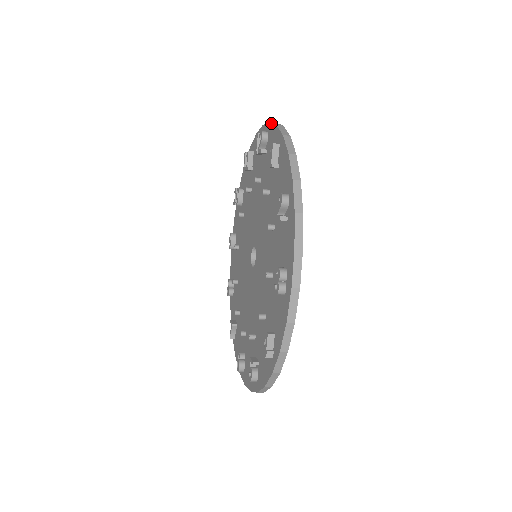
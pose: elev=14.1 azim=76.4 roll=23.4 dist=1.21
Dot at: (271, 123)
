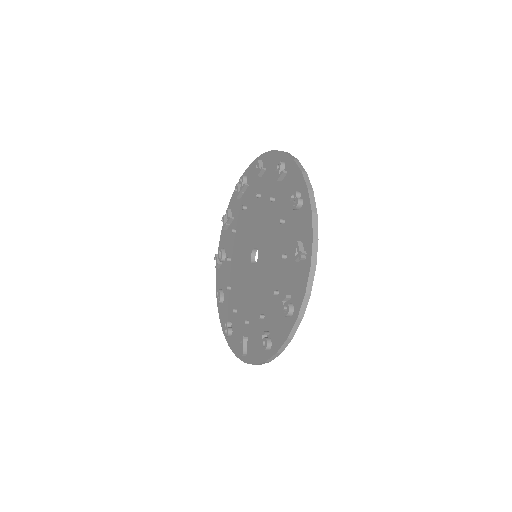
Dot at: (248, 167)
